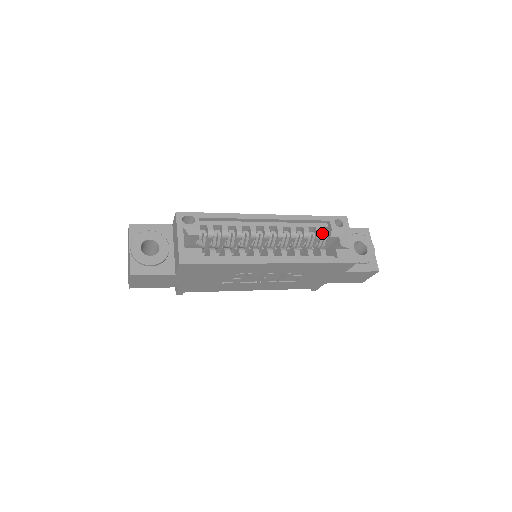
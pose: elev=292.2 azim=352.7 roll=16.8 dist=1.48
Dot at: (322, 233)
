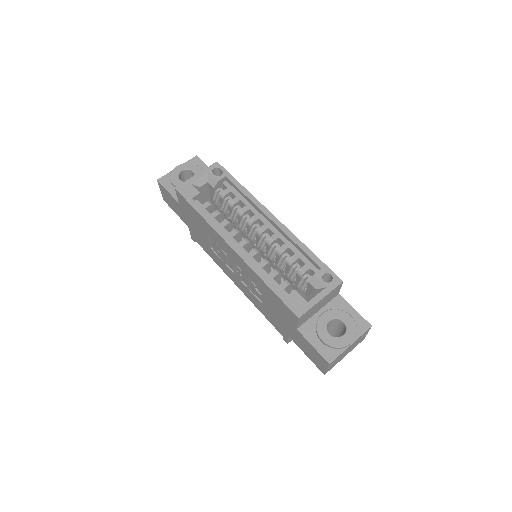
Dot at: (307, 274)
